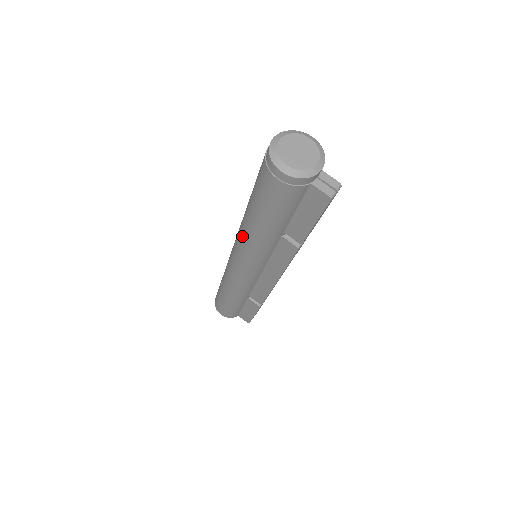
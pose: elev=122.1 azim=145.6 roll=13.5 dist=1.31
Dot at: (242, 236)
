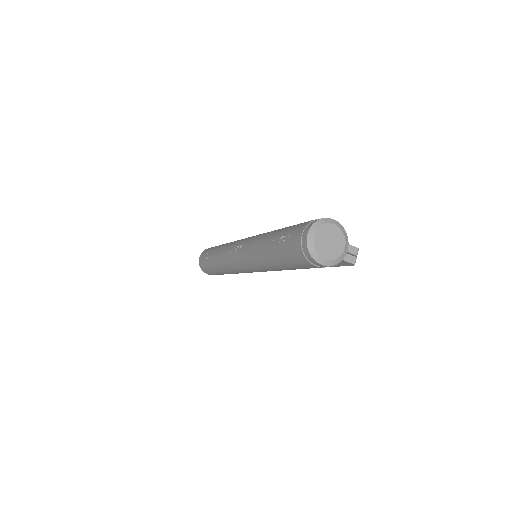
Dot at: (257, 264)
